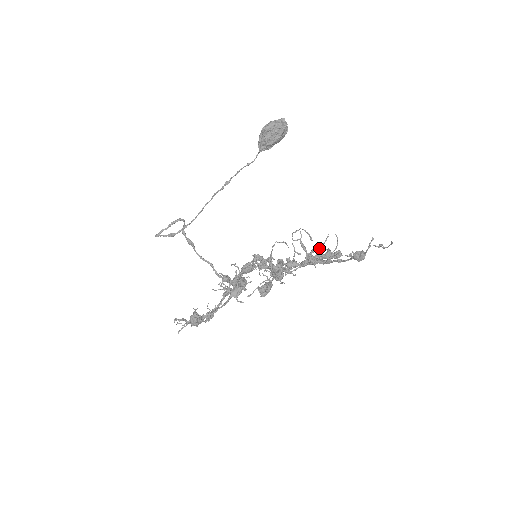
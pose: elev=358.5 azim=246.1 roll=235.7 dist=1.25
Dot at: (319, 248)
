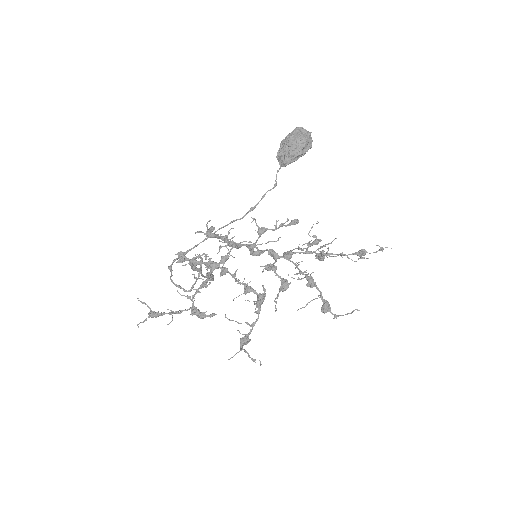
Dot at: occluded
